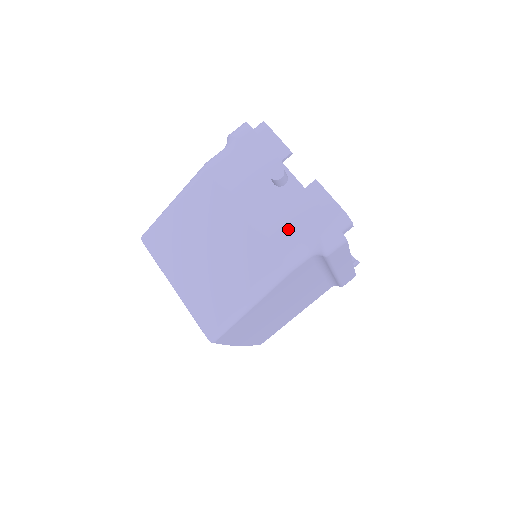
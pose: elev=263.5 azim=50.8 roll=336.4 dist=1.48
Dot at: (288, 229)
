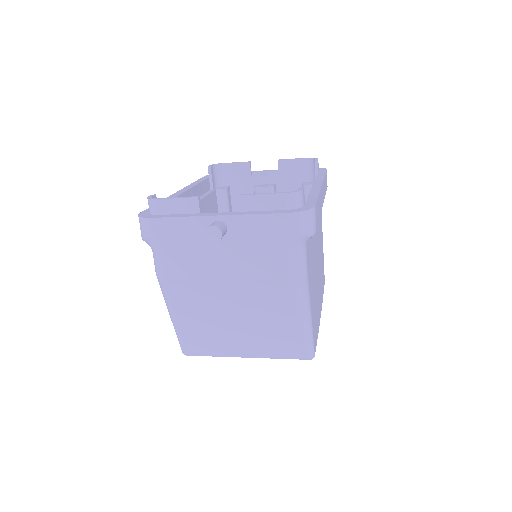
Dot at: (270, 254)
